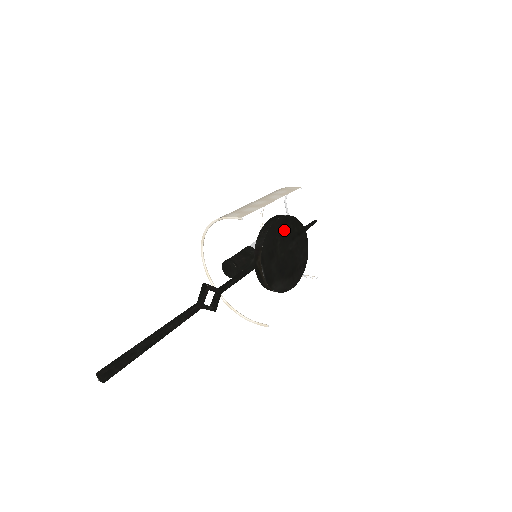
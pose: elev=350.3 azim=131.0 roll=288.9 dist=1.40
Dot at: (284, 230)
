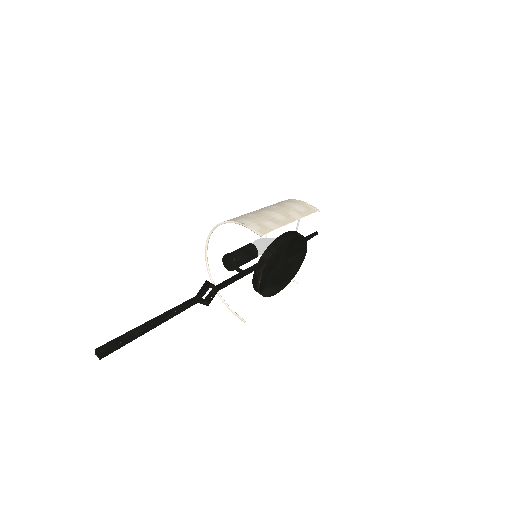
Dot at: (291, 247)
